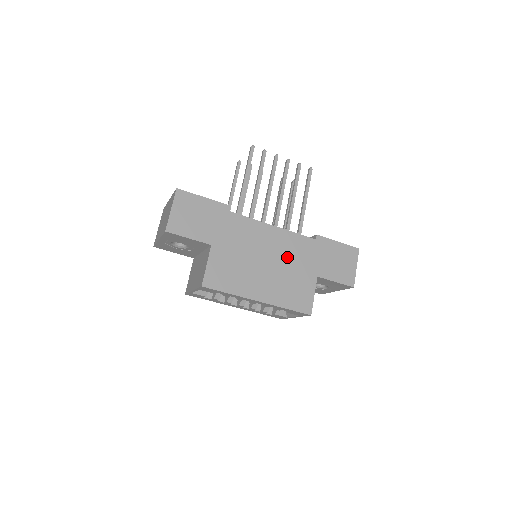
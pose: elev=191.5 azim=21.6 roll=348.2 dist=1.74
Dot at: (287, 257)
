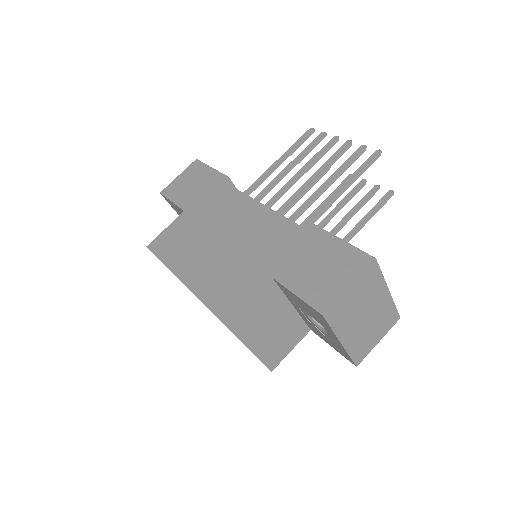
Dot at: (250, 241)
